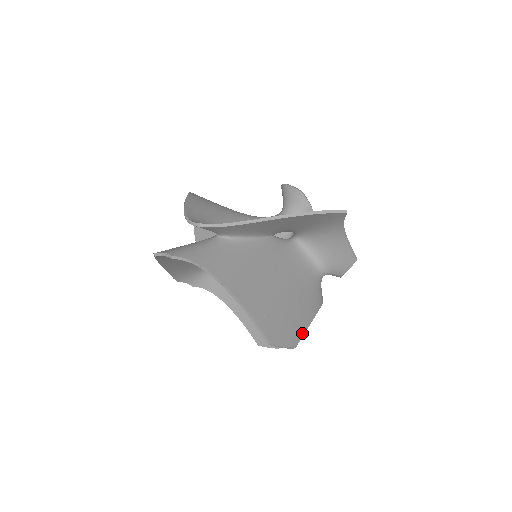
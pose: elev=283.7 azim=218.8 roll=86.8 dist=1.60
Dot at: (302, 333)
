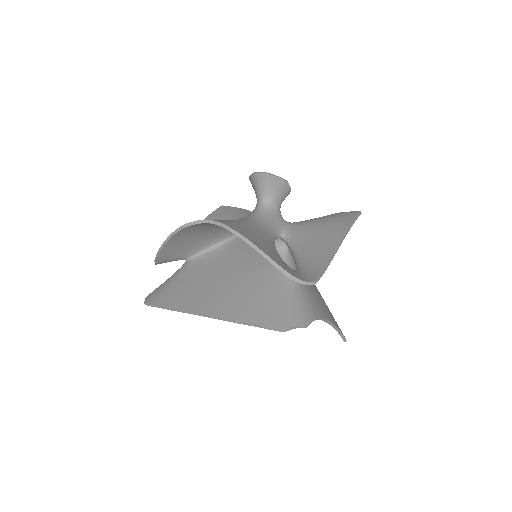
Dot at: occluded
